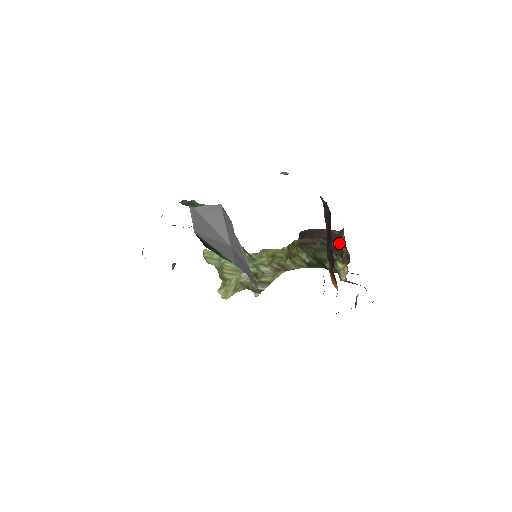
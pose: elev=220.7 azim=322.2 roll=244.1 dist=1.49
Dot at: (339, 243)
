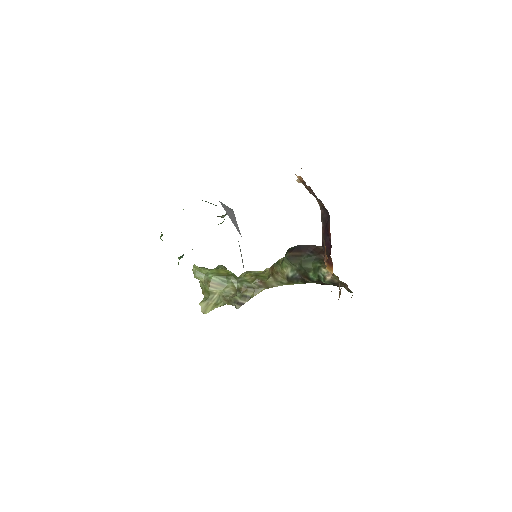
Dot at: (323, 254)
